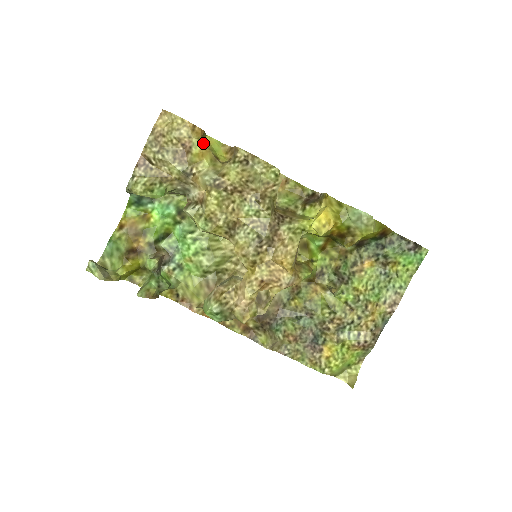
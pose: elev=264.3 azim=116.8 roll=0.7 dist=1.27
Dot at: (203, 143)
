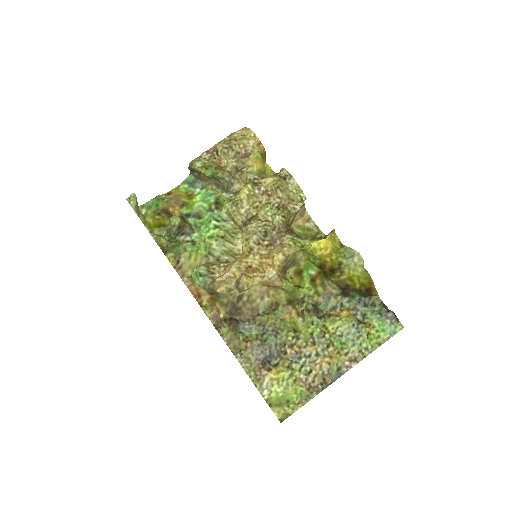
Dot at: (260, 156)
